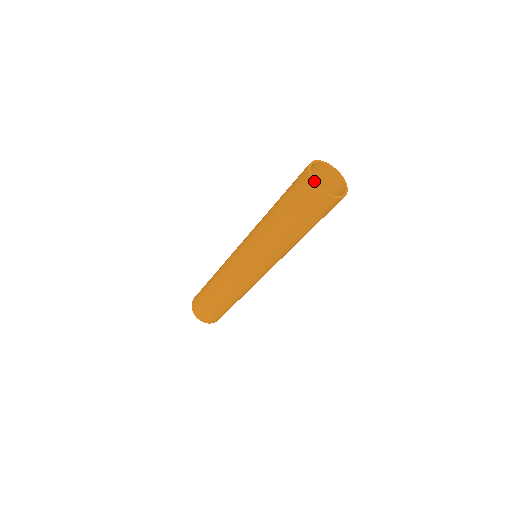
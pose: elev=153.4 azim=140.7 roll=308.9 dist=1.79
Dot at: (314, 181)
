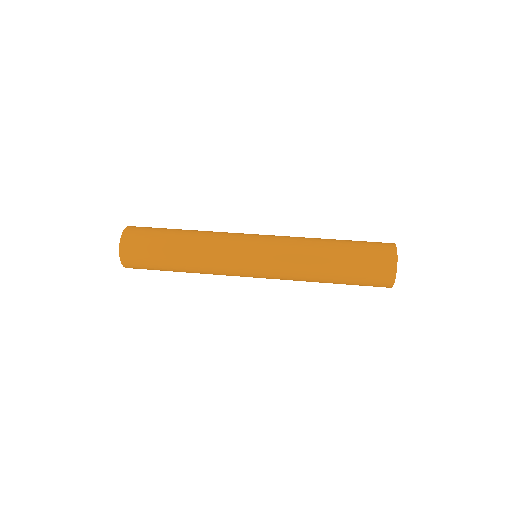
Dot at: occluded
